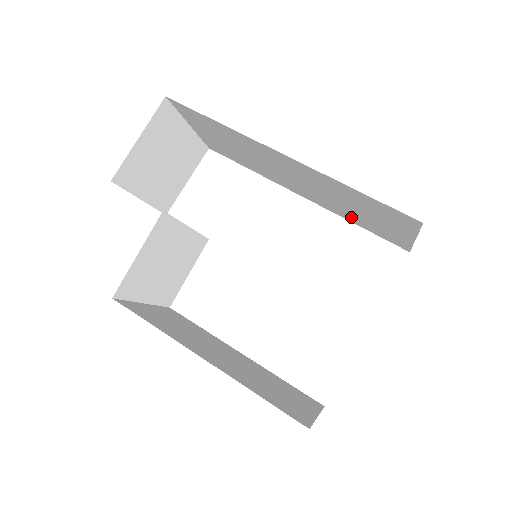
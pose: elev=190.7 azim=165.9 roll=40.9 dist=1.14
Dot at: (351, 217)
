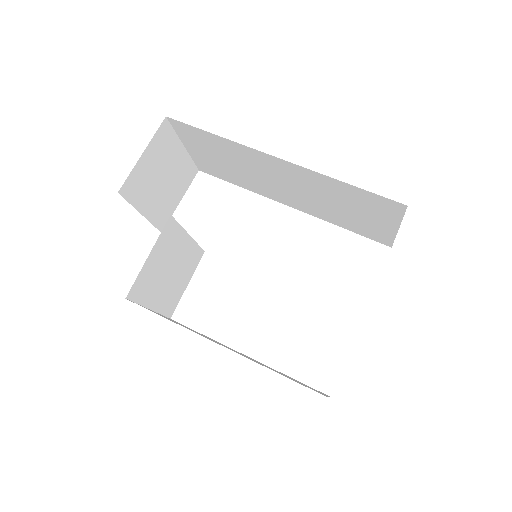
Dot at: (337, 219)
